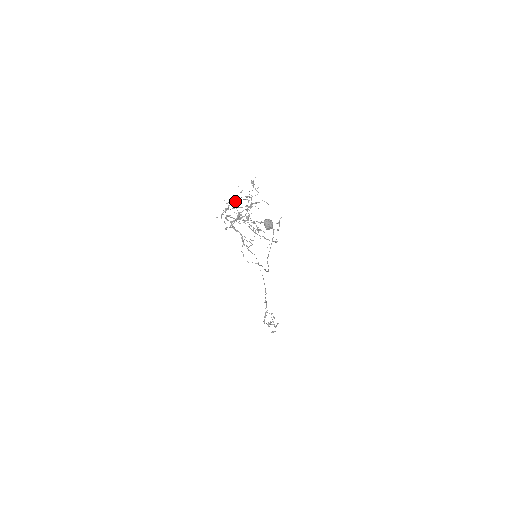
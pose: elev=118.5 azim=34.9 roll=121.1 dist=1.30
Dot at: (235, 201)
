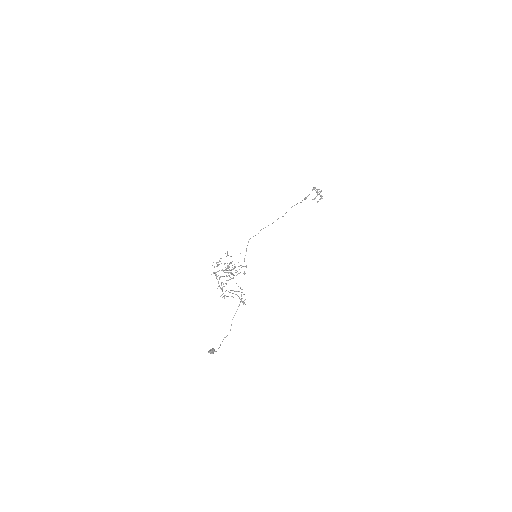
Dot at: occluded
